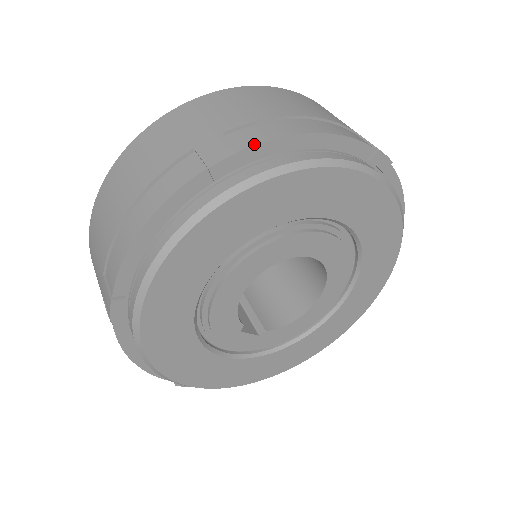
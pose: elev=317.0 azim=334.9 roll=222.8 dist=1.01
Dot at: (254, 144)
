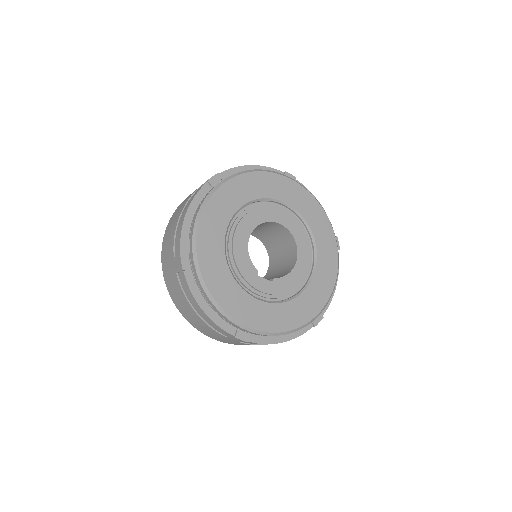
Dot at: (224, 171)
